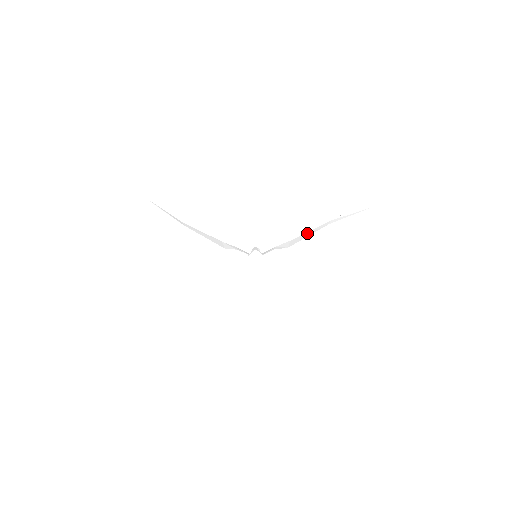
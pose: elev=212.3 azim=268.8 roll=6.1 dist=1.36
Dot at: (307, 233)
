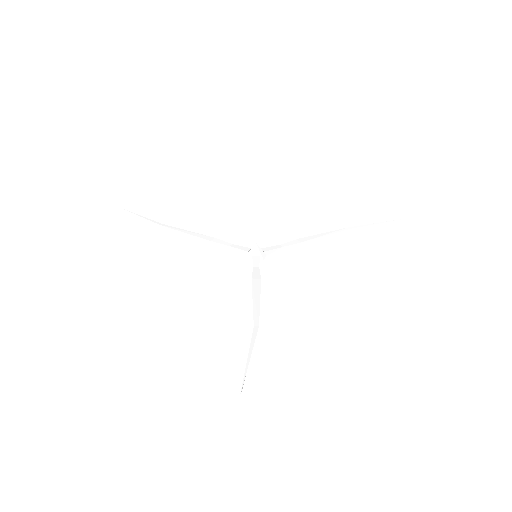
Dot at: (322, 239)
